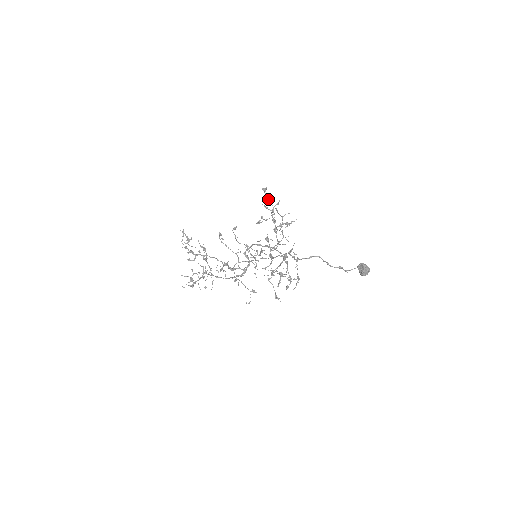
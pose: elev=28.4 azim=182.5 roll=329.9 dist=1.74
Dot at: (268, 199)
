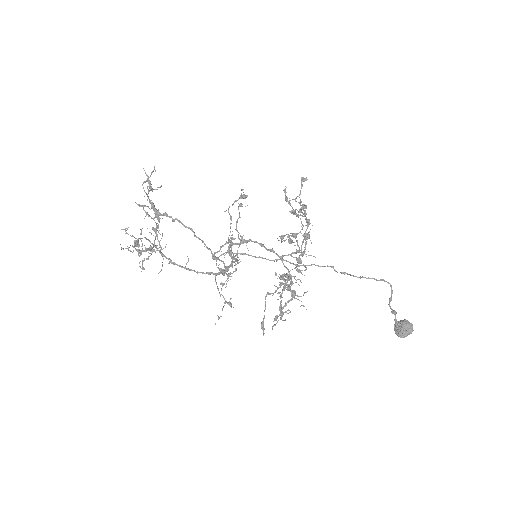
Dot at: (287, 197)
